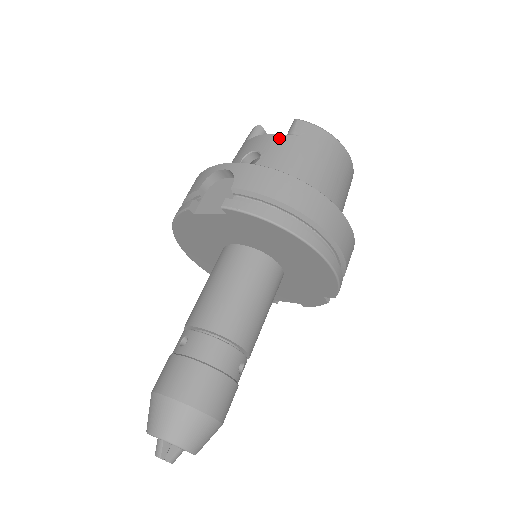
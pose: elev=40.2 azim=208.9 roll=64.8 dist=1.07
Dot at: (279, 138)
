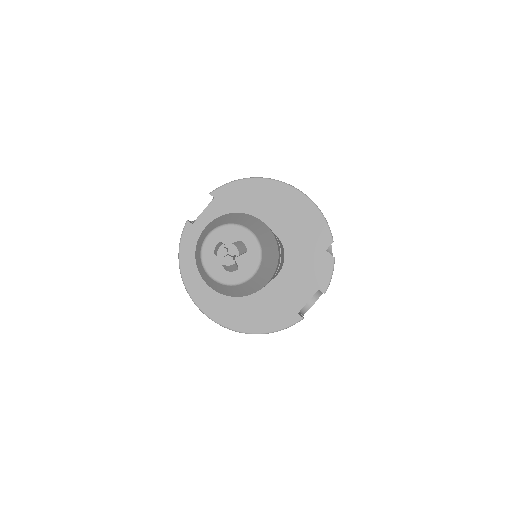
Dot at: occluded
